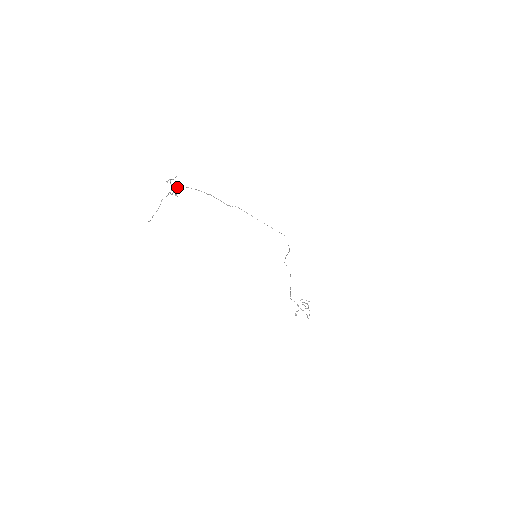
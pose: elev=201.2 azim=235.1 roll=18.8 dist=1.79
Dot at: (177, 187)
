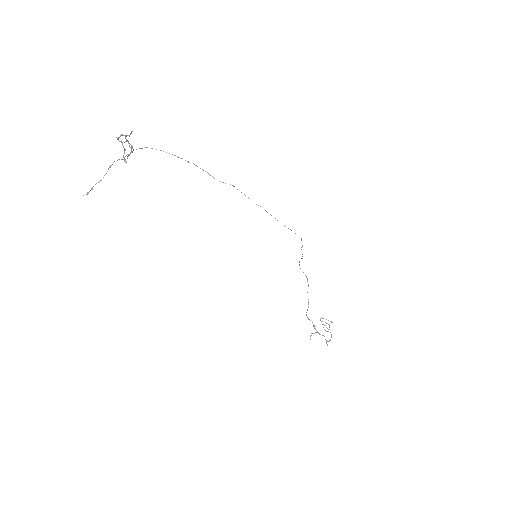
Dot at: (141, 148)
